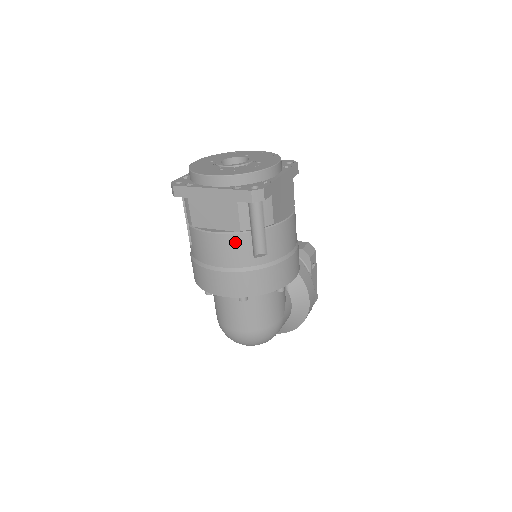
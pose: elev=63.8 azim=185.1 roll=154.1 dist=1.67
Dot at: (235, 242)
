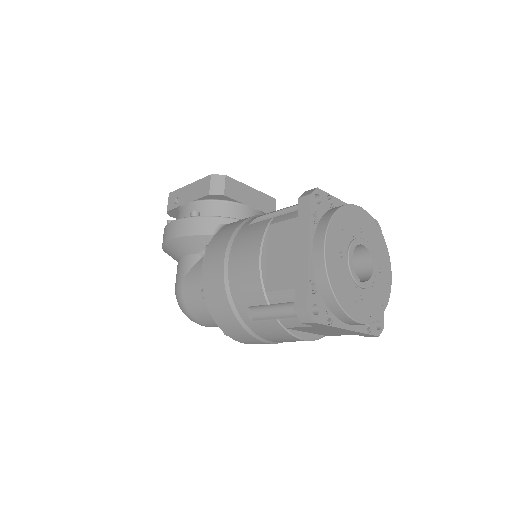
Dot at: occluded
